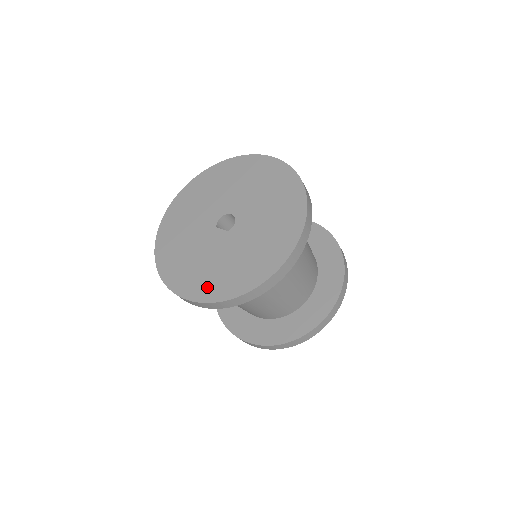
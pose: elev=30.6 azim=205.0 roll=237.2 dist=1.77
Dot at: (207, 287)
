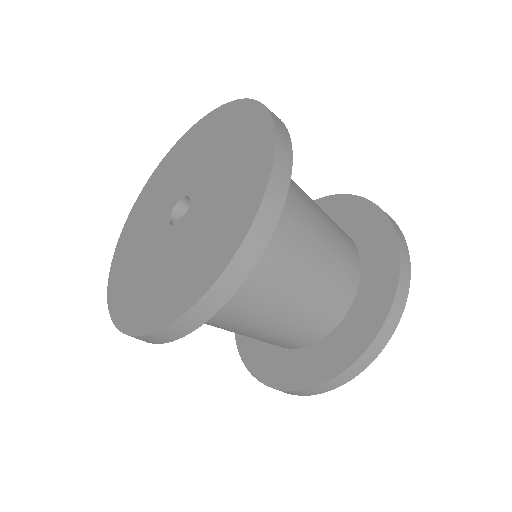
Dot at: (196, 278)
